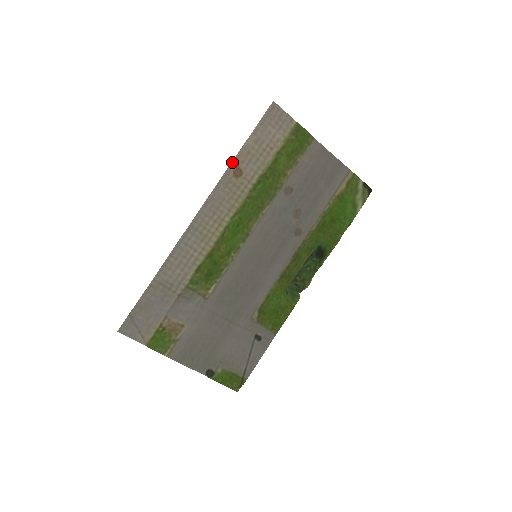
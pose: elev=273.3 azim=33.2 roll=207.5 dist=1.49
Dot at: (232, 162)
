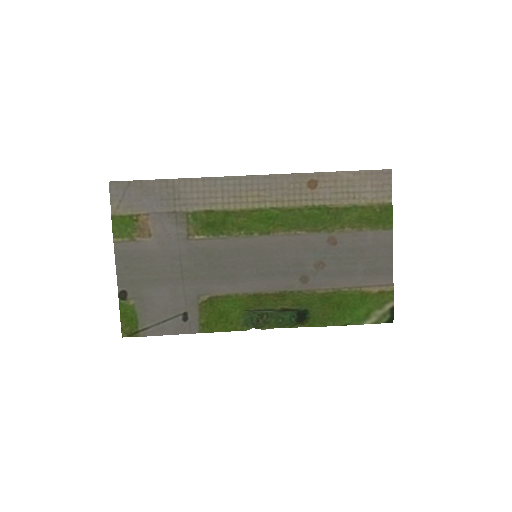
Dot at: (317, 172)
